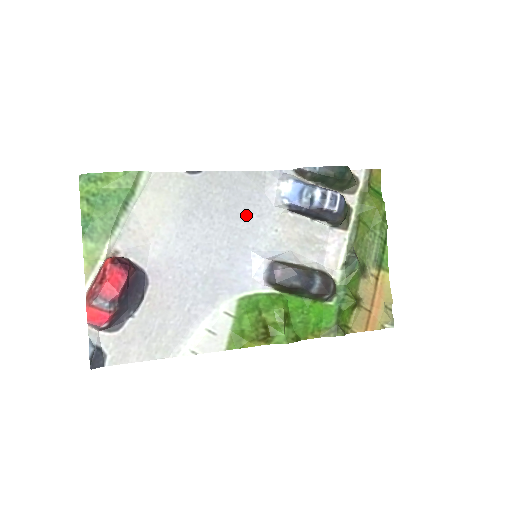
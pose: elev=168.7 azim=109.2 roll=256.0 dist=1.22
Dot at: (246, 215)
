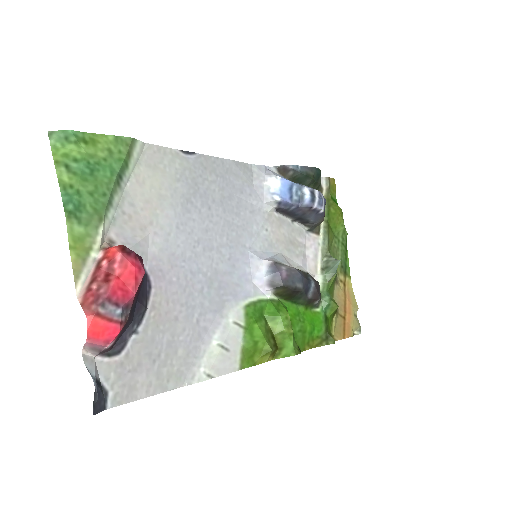
Dot at: (240, 210)
